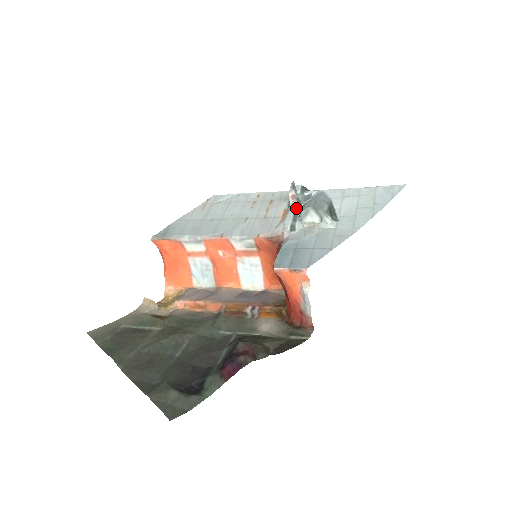
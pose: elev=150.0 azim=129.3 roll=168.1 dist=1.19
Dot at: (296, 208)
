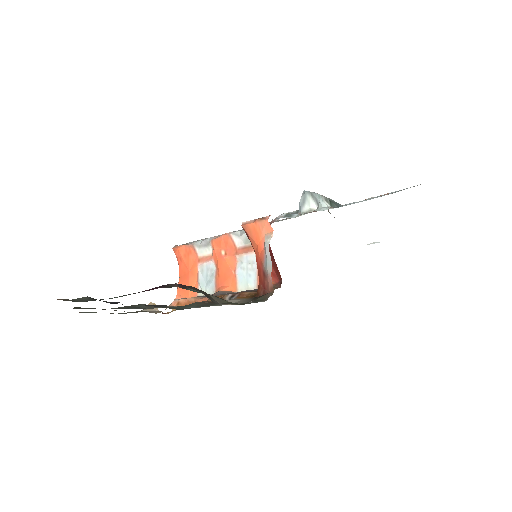
Dot at: occluded
